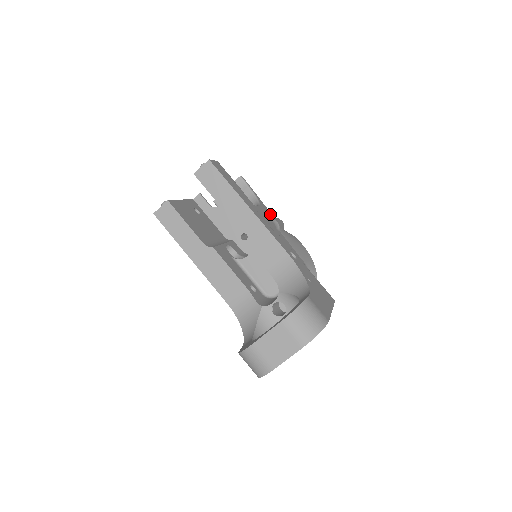
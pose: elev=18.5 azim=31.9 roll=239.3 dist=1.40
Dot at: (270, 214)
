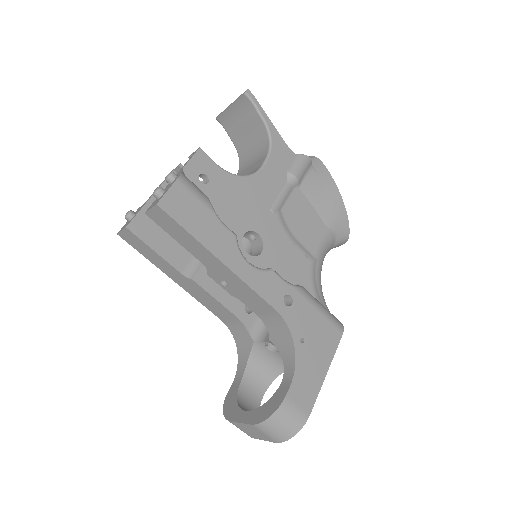
Dot at: (288, 157)
